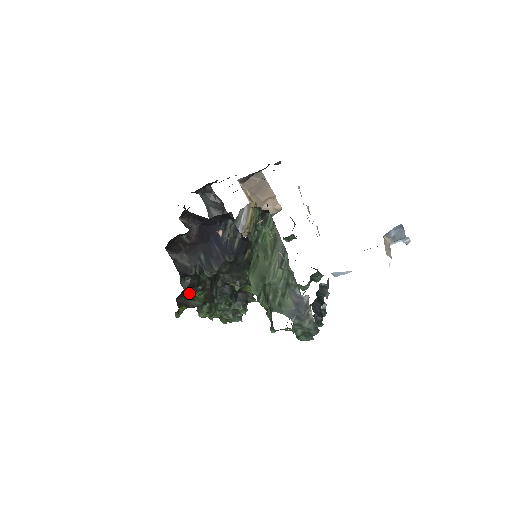
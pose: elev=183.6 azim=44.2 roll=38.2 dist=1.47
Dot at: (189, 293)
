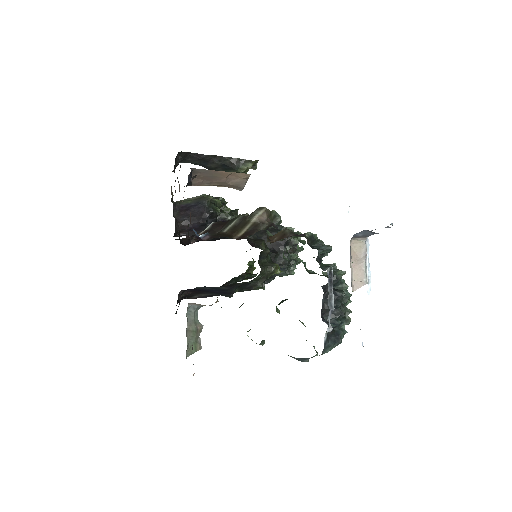
Dot at: occluded
